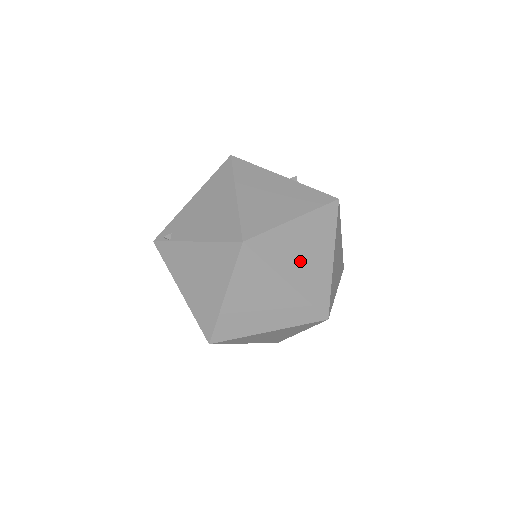
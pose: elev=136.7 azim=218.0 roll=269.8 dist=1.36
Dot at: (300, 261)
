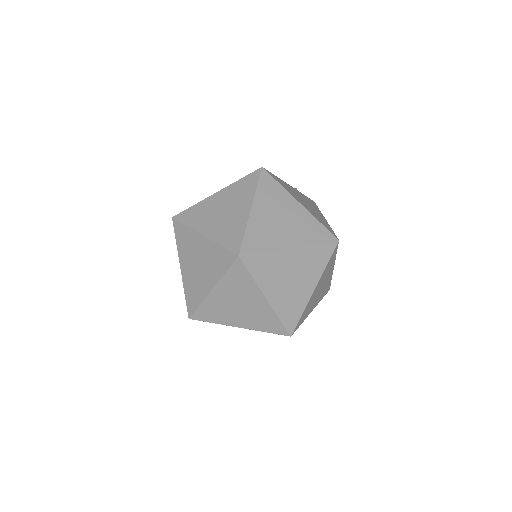
Dot at: (217, 218)
